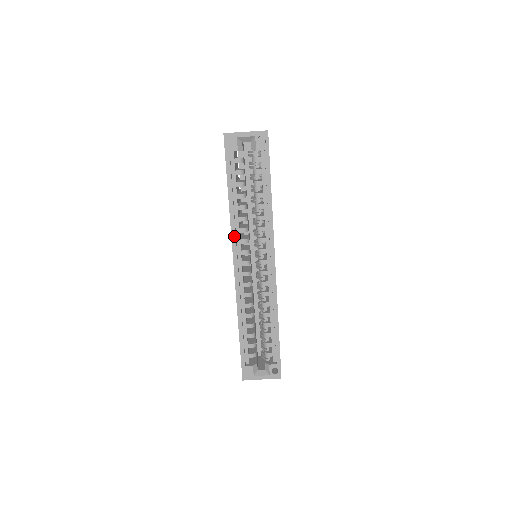
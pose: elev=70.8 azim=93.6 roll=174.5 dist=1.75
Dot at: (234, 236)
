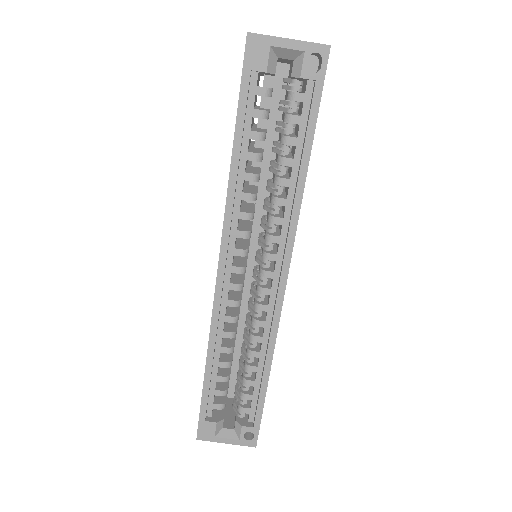
Dot at: (228, 223)
